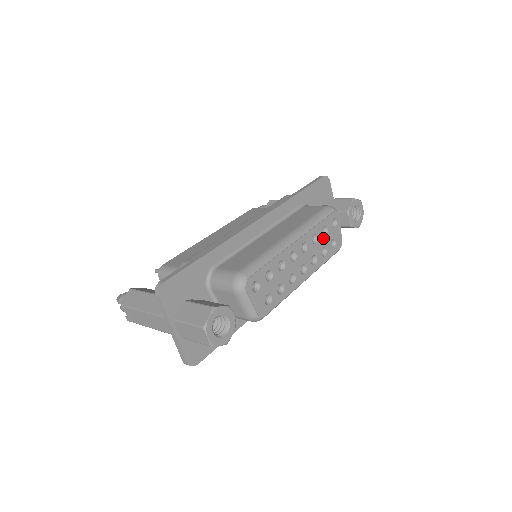
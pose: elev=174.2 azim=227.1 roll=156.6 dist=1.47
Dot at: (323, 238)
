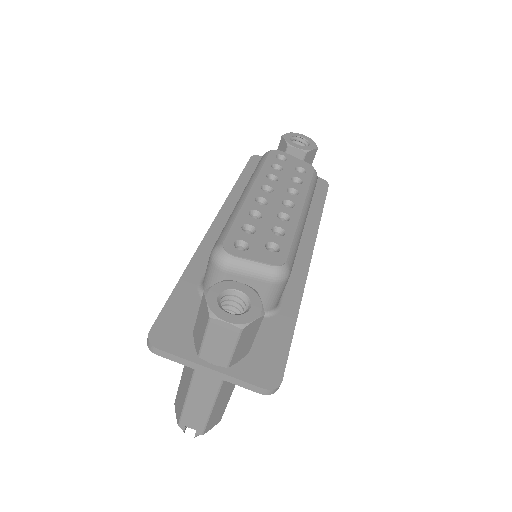
Dot at: (282, 173)
